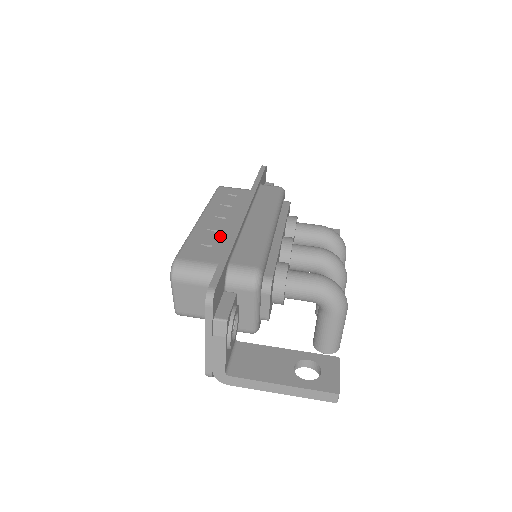
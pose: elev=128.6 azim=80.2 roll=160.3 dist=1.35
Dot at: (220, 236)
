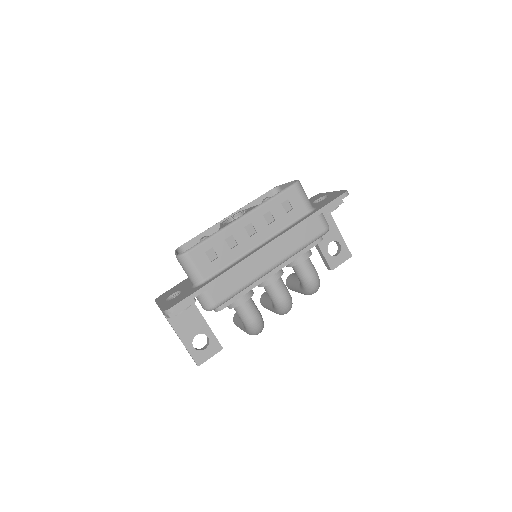
Dot at: (232, 251)
